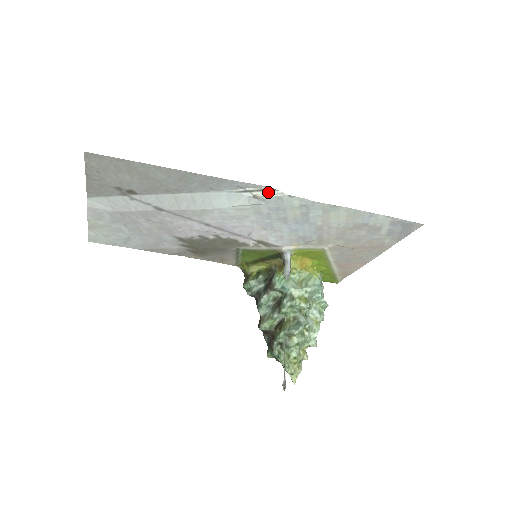
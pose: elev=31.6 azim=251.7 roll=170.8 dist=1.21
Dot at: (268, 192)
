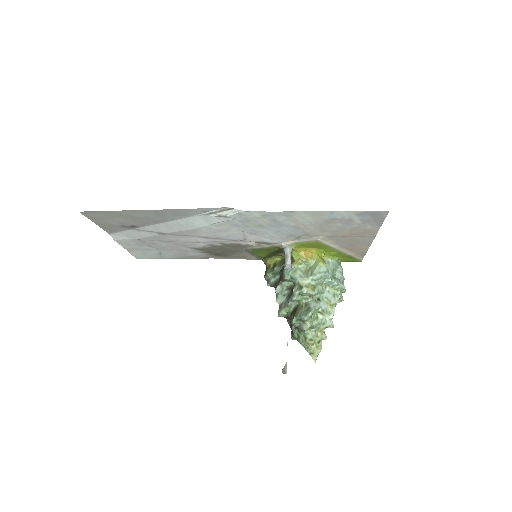
Dot at: (228, 211)
